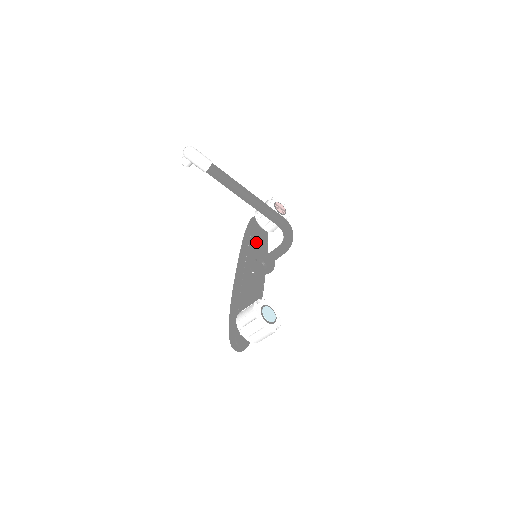
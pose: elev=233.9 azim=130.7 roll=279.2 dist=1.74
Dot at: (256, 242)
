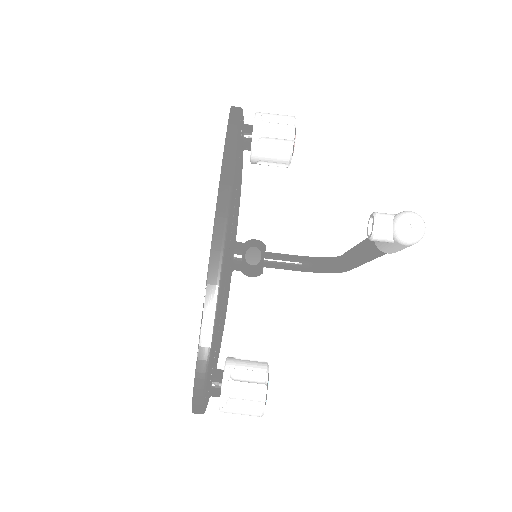
Dot at: (240, 193)
